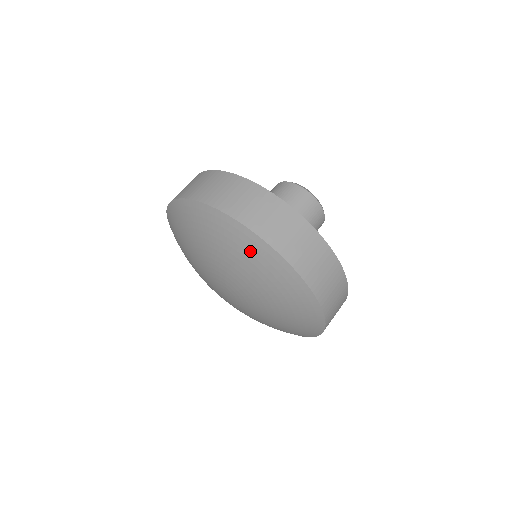
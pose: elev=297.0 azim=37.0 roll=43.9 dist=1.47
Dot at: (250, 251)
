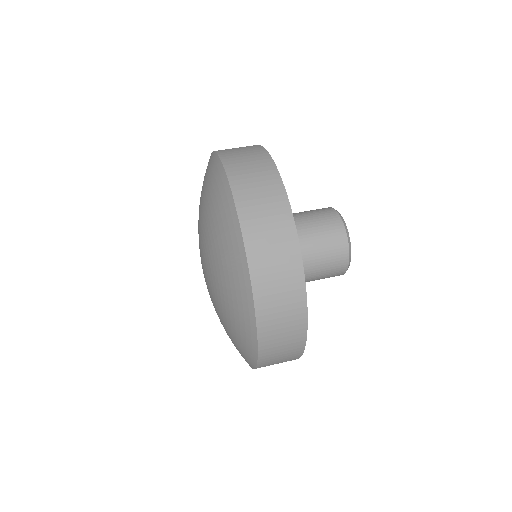
Dot at: (228, 236)
